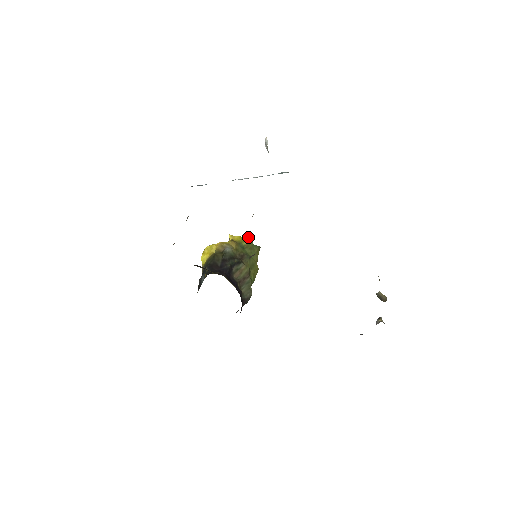
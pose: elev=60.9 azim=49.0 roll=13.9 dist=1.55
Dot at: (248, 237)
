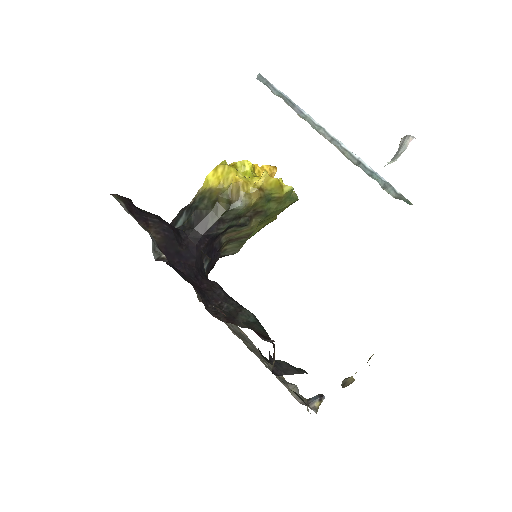
Dot at: (289, 186)
